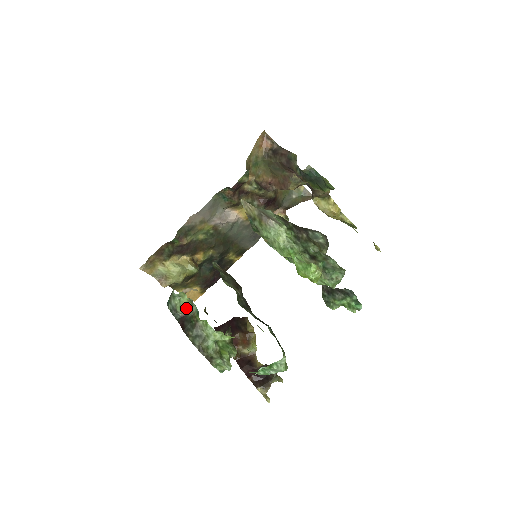
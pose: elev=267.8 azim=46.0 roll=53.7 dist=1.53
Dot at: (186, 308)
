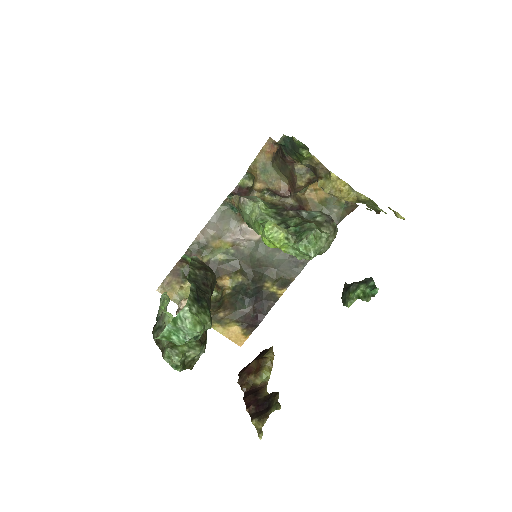
Dot at: (165, 307)
